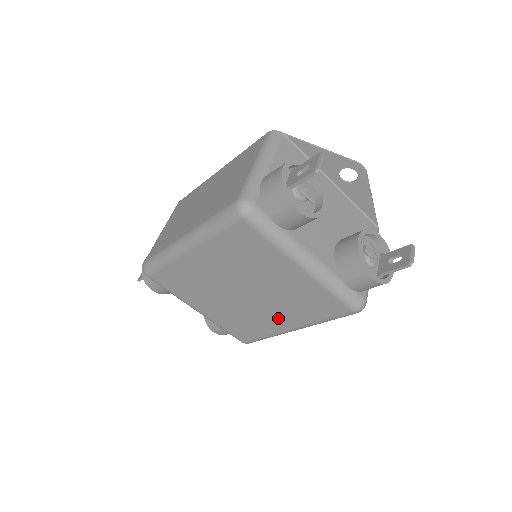
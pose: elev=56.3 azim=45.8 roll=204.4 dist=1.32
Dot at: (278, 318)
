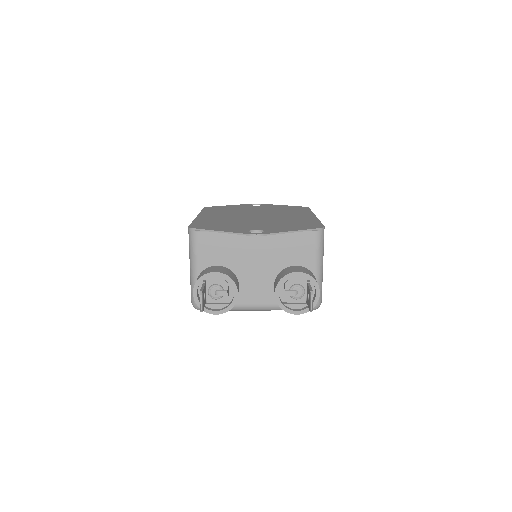
Dot at: occluded
